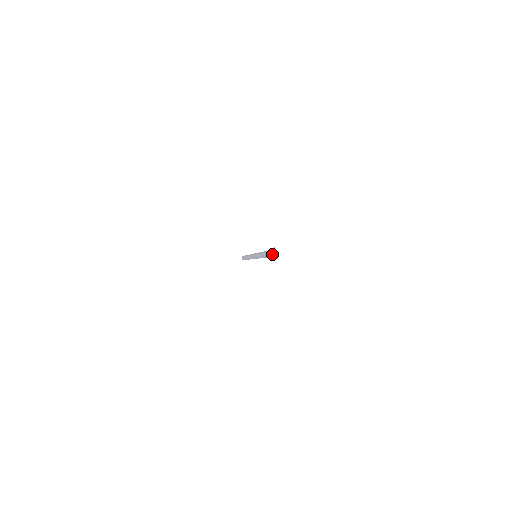
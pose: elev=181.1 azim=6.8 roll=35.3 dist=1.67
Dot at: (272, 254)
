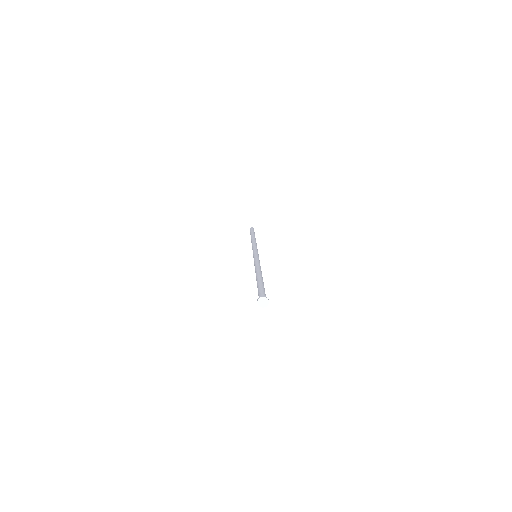
Dot at: (258, 300)
